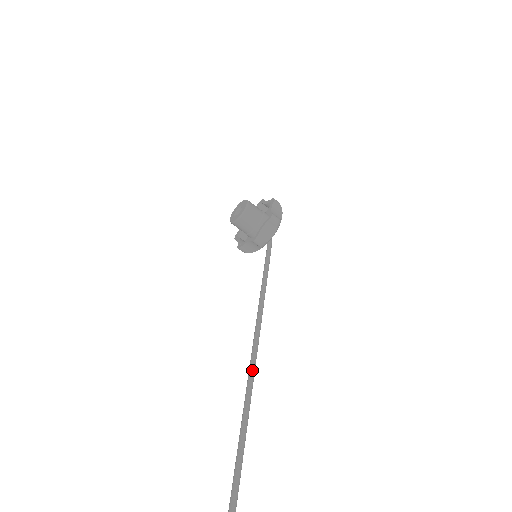
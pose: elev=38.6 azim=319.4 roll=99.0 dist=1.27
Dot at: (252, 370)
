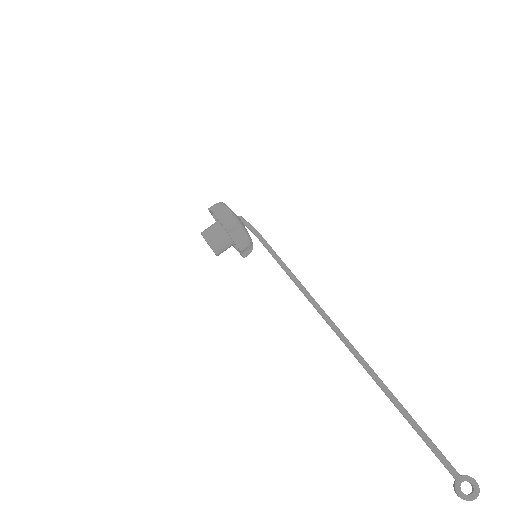
Dot at: (346, 345)
